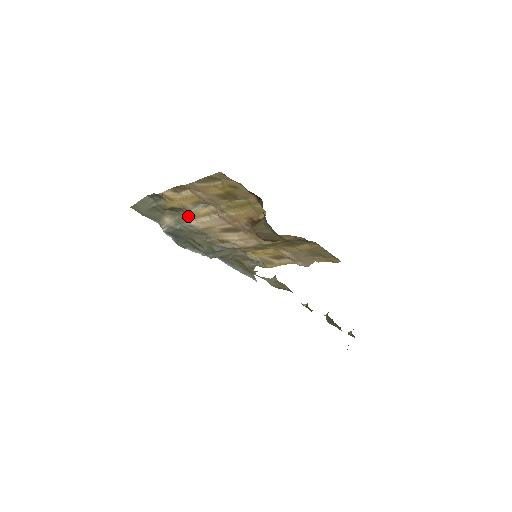
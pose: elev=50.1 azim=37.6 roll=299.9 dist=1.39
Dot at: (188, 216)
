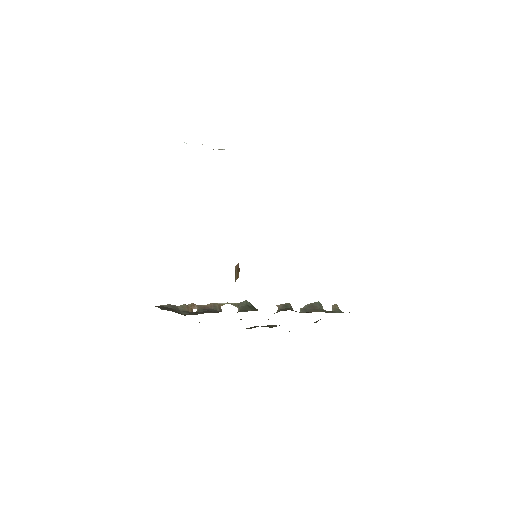
Dot at: occluded
